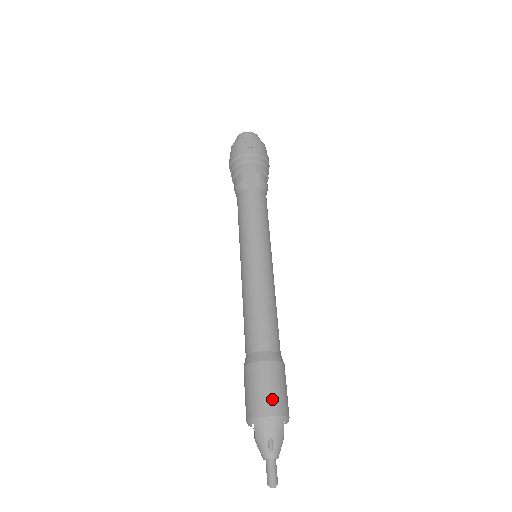
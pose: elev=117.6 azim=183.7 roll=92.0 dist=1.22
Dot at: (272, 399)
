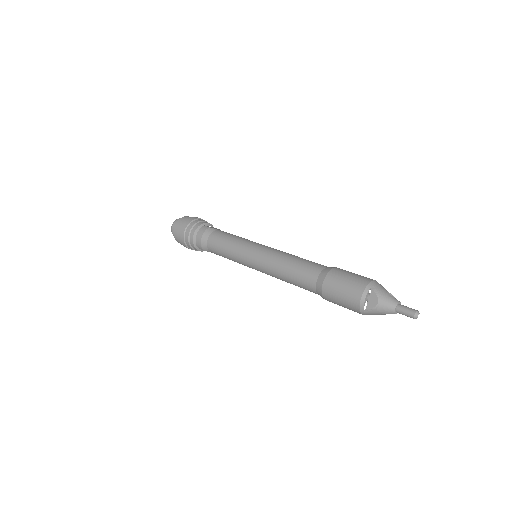
Dot at: occluded
